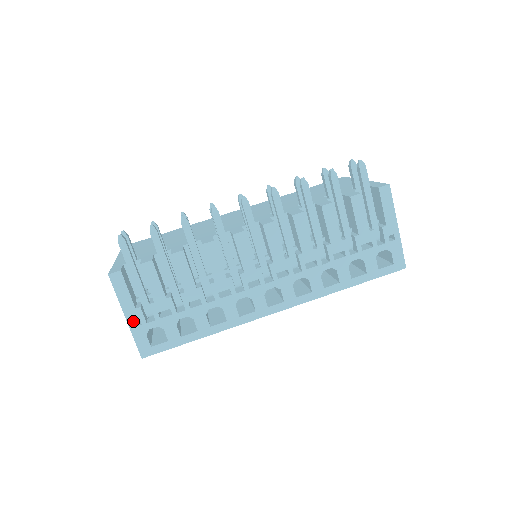
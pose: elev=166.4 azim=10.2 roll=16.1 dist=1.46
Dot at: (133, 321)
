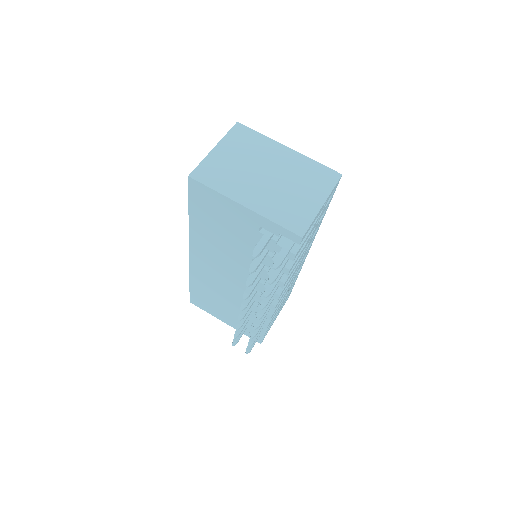
Dot at: occluded
